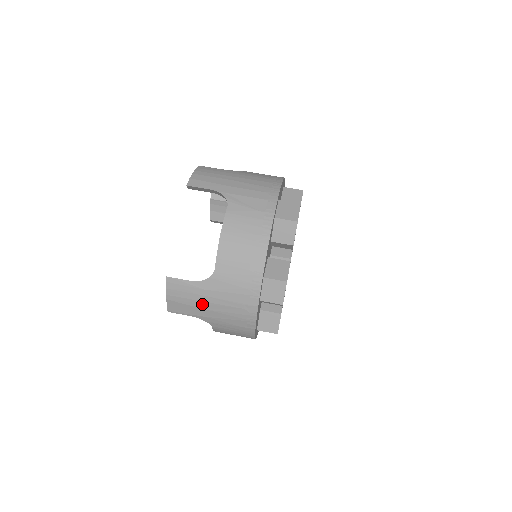
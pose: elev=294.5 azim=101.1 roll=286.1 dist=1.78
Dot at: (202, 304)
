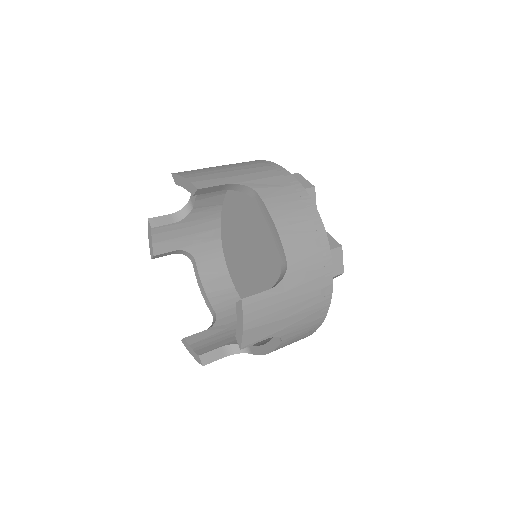
Dot at: (281, 314)
